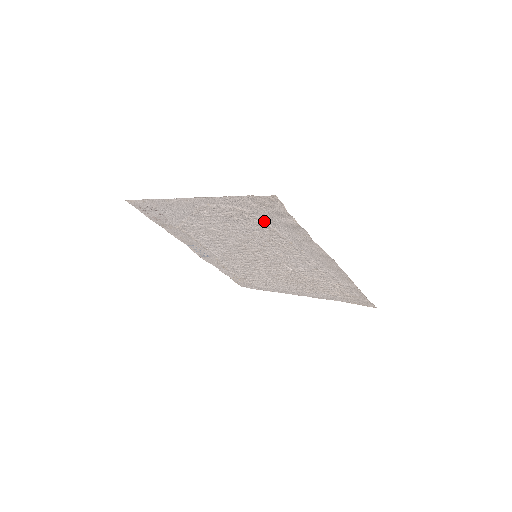
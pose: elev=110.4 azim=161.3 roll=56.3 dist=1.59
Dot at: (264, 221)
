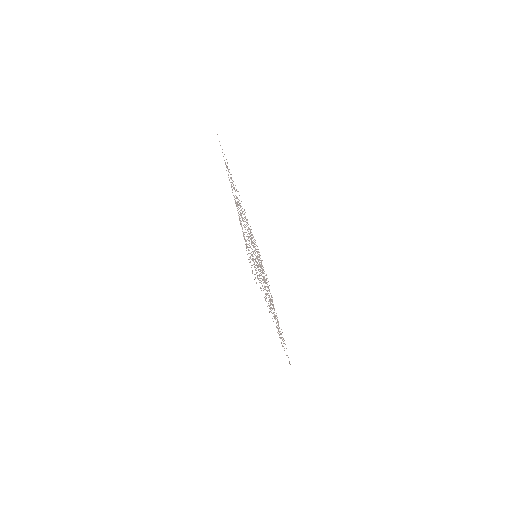
Dot at: occluded
